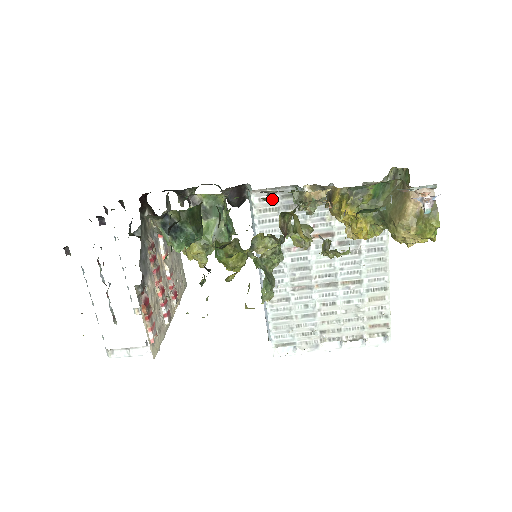
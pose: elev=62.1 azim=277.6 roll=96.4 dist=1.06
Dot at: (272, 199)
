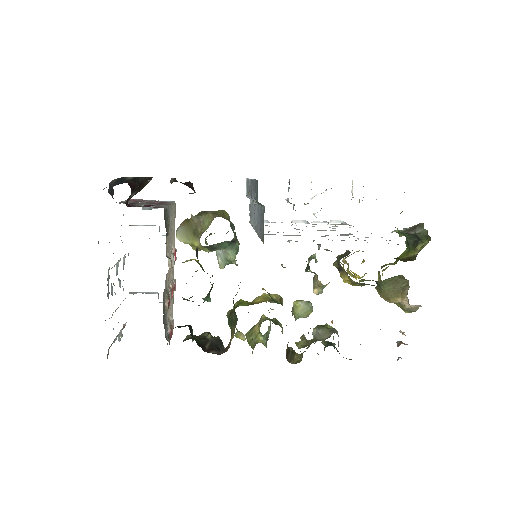
Dot at: occluded
